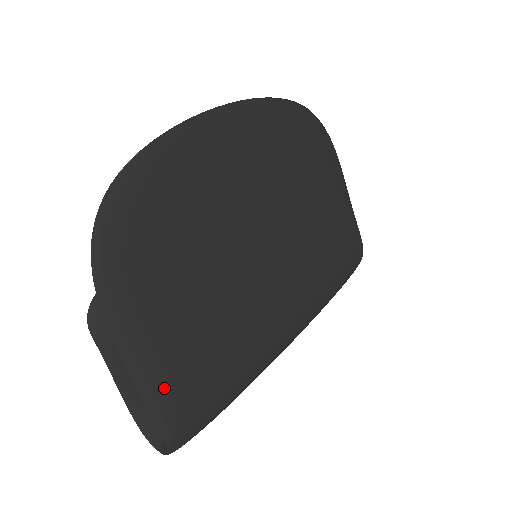
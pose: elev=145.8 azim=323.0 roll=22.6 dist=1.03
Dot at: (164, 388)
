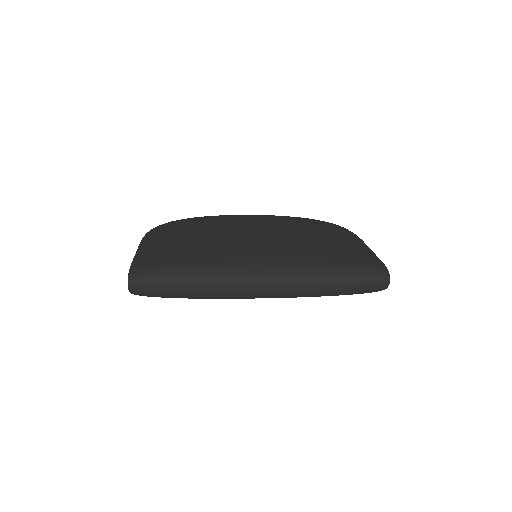
Dot at: (146, 254)
